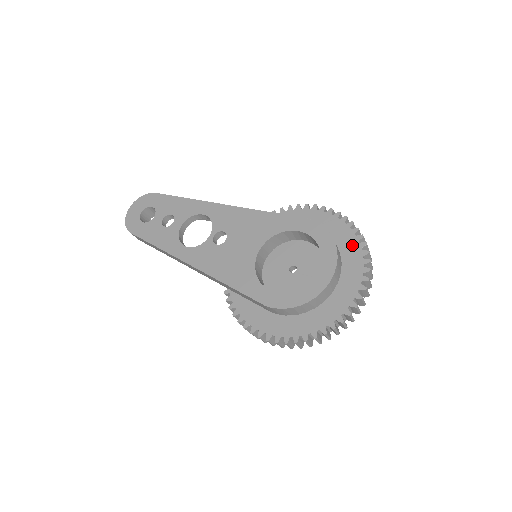
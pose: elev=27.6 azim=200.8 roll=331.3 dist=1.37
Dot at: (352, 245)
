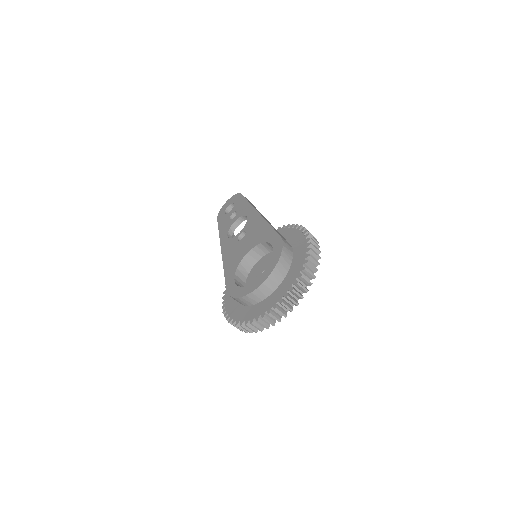
Dot at: (298, 267)
